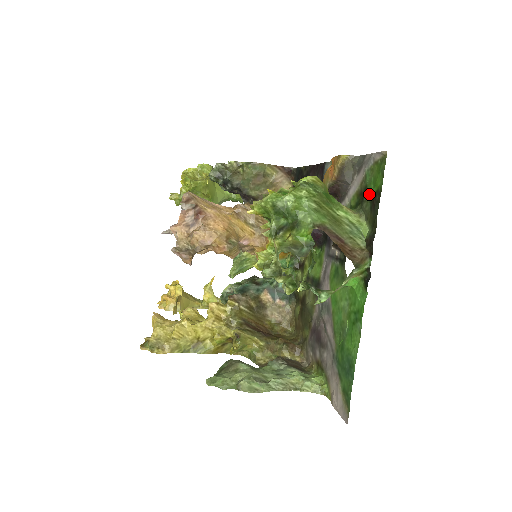
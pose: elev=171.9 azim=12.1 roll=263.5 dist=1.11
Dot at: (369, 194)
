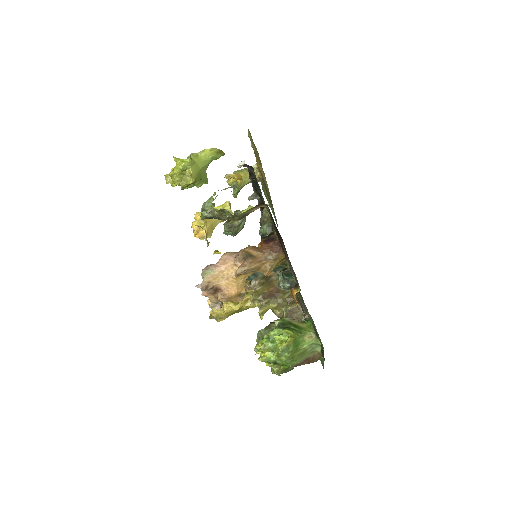
Dot at: (319, 339)
